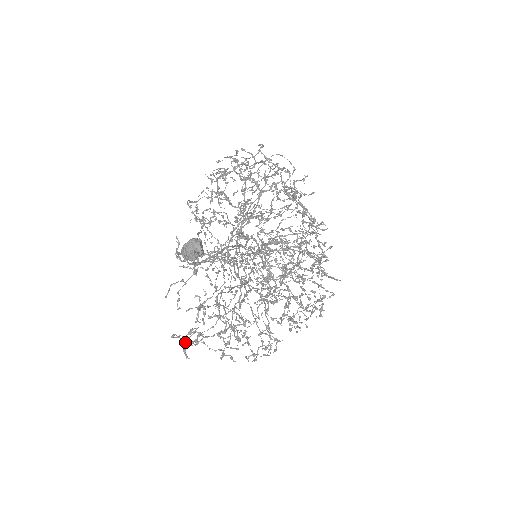
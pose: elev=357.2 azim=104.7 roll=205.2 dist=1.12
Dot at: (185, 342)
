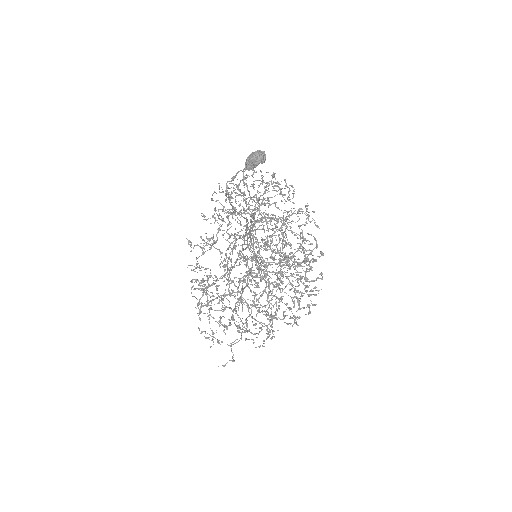
Dot at: (207, 287)
